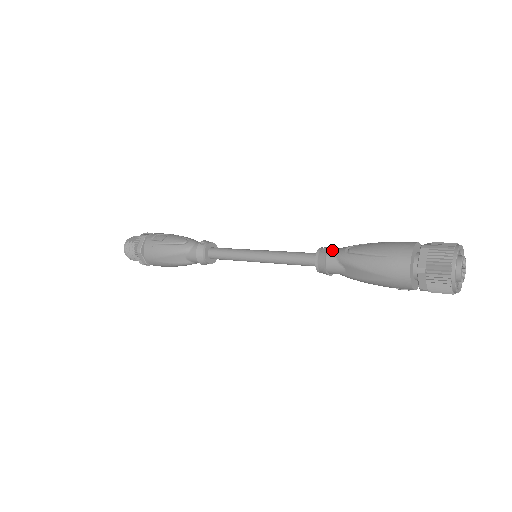
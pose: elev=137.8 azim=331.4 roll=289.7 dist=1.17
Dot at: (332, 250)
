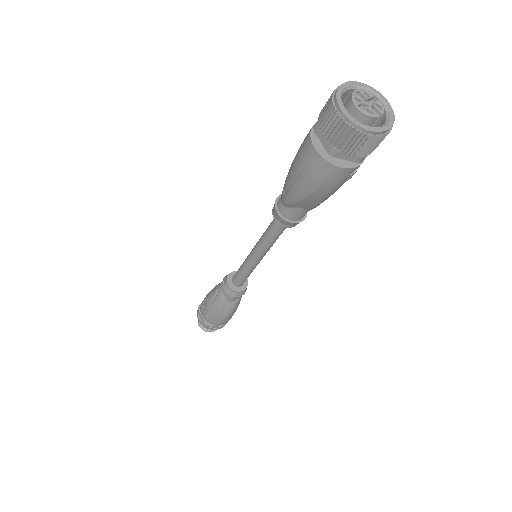
Dot at: (278, 202)
